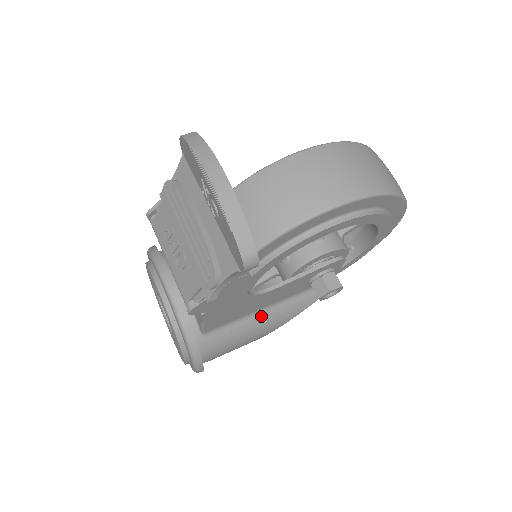
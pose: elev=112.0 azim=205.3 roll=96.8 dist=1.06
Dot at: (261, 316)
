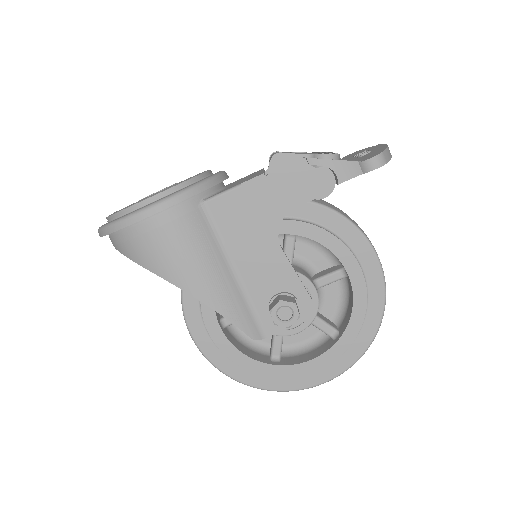
Dot at: (223, 265)
